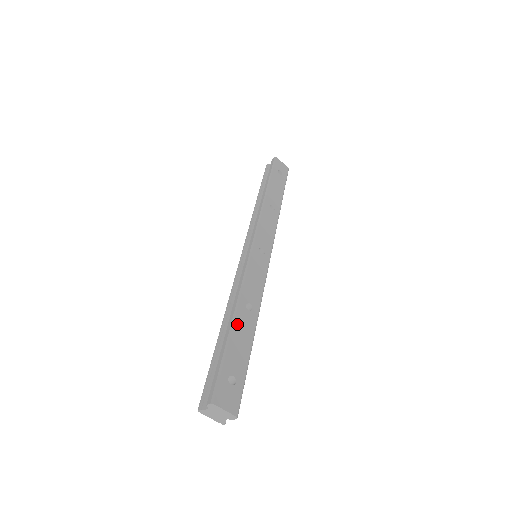
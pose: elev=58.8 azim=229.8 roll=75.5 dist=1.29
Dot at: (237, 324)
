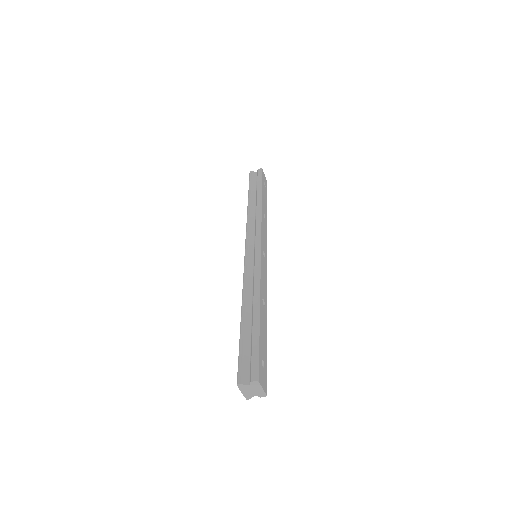
Dot at: (261, 316)
